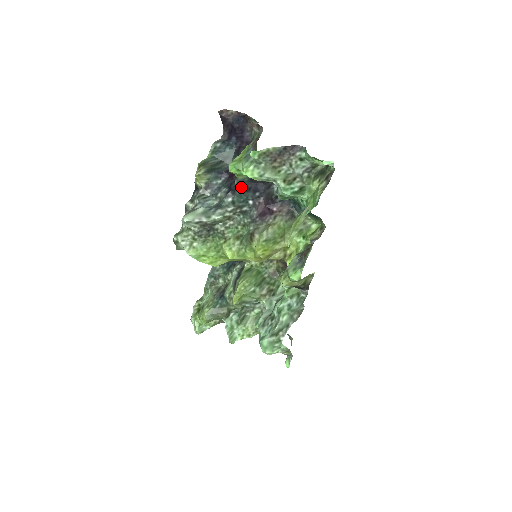
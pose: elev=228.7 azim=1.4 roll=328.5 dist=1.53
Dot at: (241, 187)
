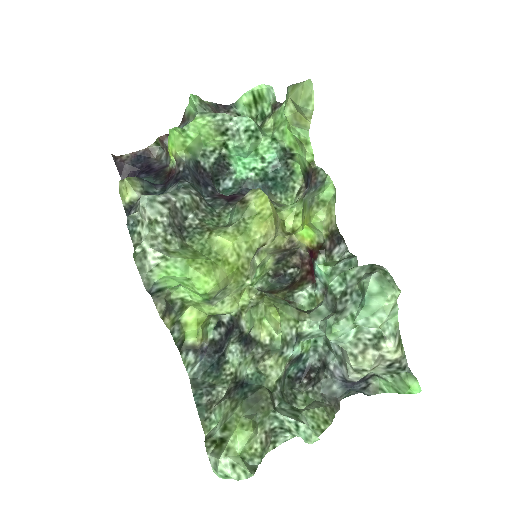
Dot at: (190, 174)
